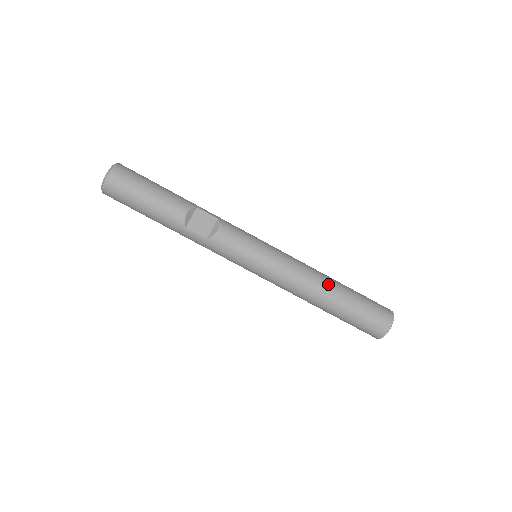
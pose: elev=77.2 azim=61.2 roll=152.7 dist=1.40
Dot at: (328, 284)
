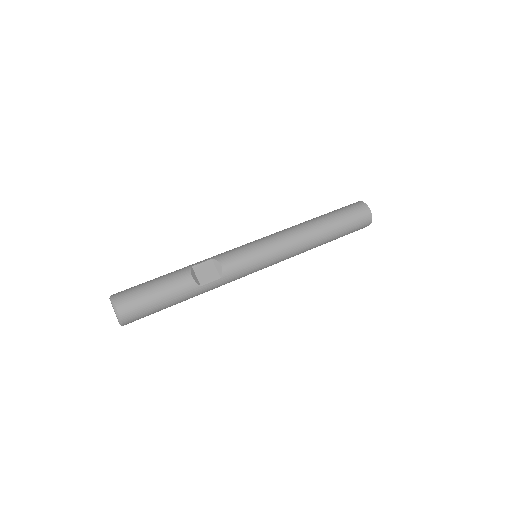
Dot at: (314, 225)
